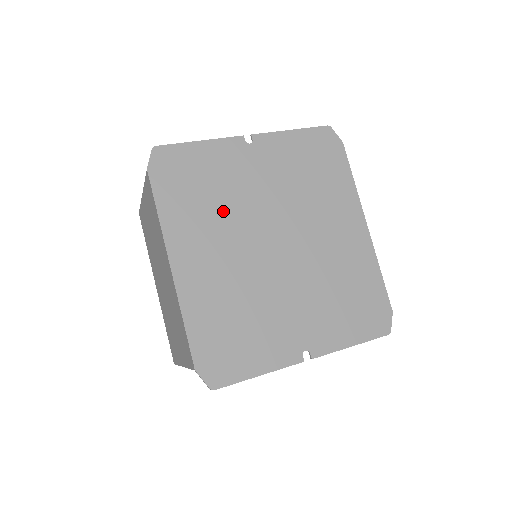
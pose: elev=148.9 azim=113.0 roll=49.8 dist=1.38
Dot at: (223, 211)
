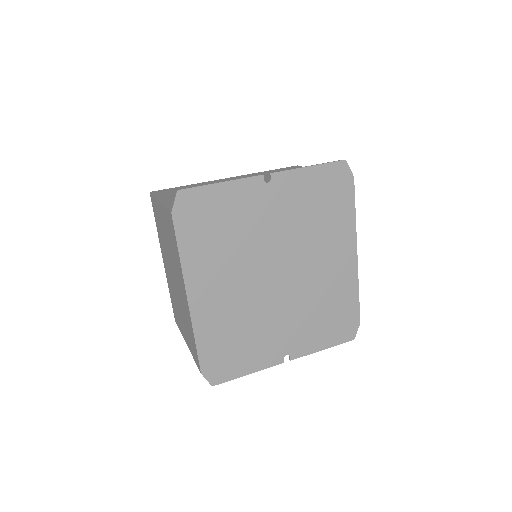
Dot at: (236, 249)
